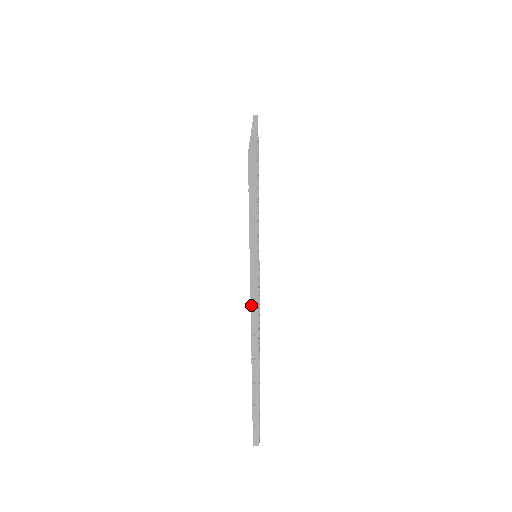
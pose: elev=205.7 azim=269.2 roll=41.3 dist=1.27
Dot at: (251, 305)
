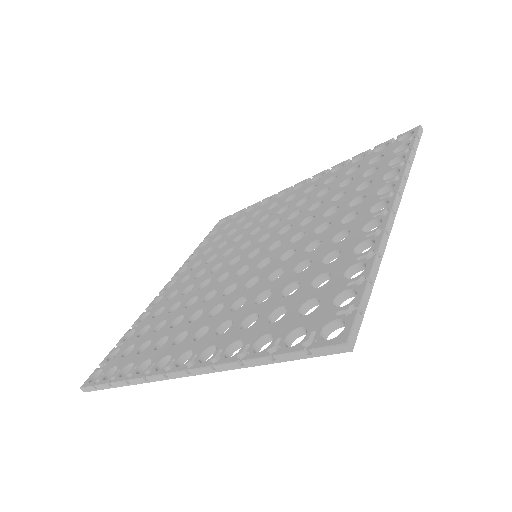
Dot at: (399, 191)
